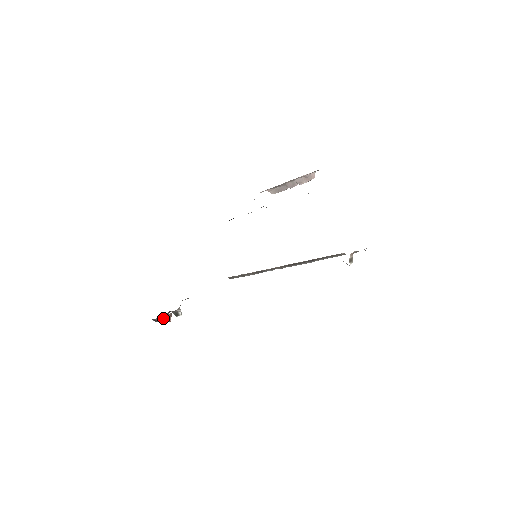
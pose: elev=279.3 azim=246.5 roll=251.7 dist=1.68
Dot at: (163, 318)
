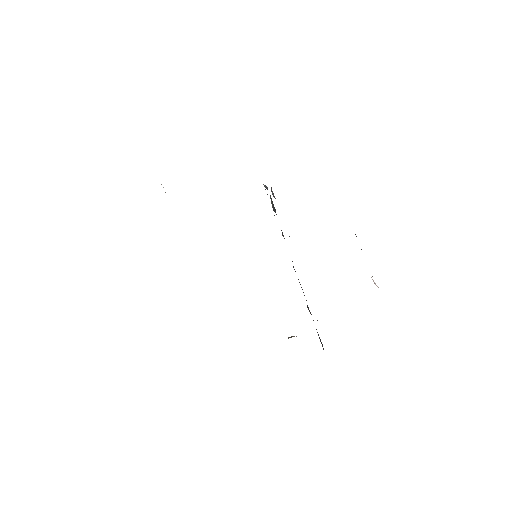
Dot at: occluded
